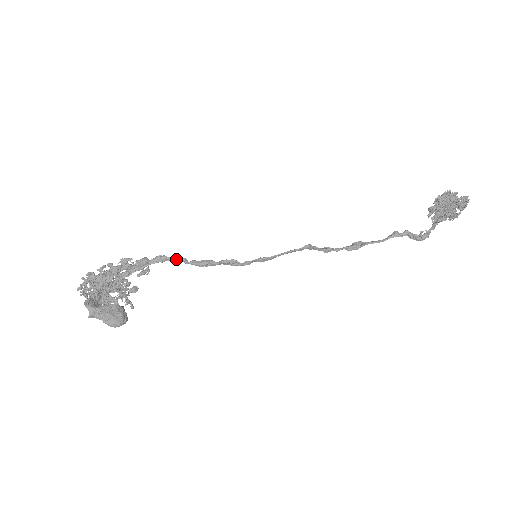
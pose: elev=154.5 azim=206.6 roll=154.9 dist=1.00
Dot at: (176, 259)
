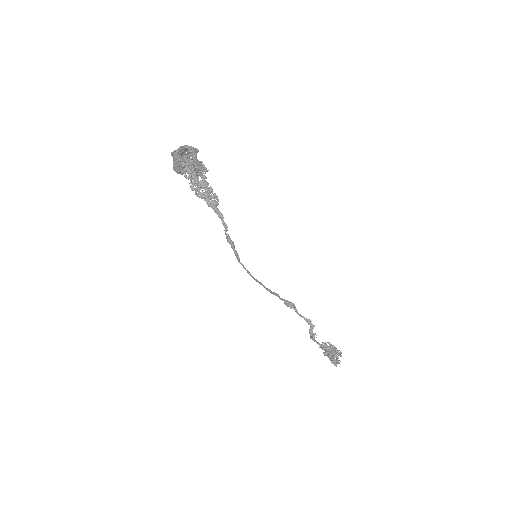
Dot at: (224, 226)
